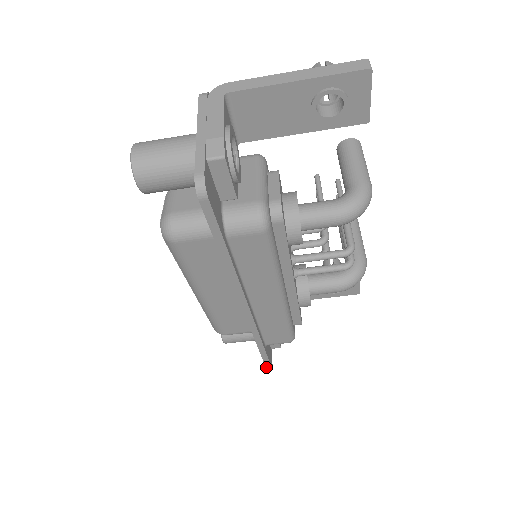
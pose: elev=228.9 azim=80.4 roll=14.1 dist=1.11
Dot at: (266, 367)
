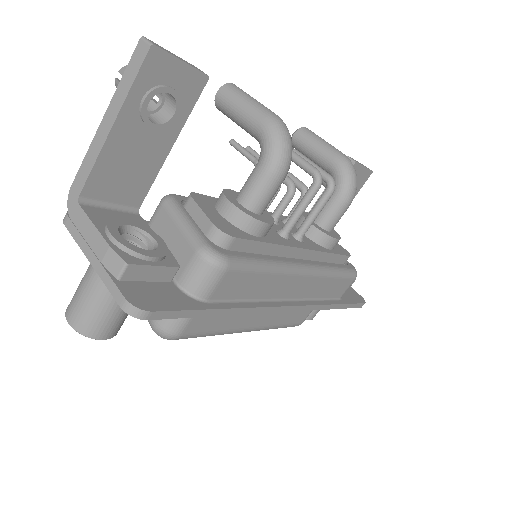
Dot at: (360, 307)
